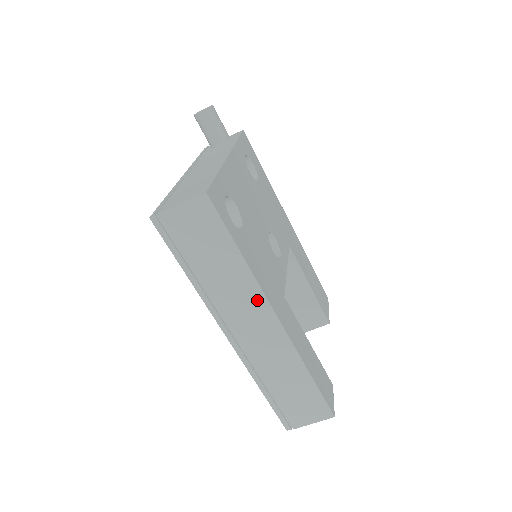
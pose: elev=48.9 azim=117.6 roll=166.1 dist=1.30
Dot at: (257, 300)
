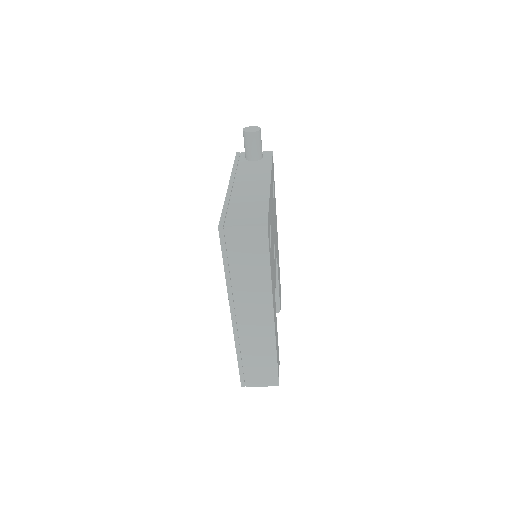
Dot at: (266, 301)
